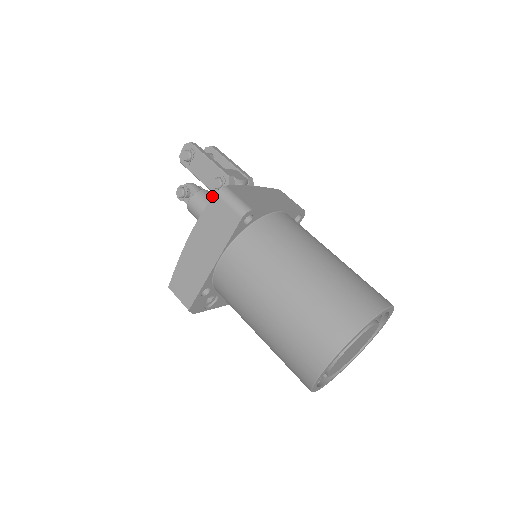
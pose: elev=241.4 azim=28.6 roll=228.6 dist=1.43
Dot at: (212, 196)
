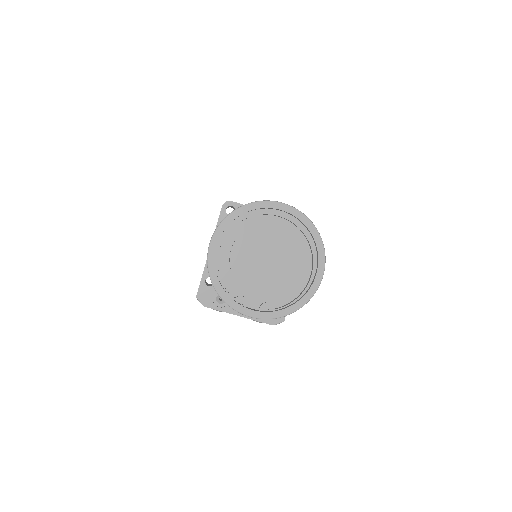
Dot at: occluded
